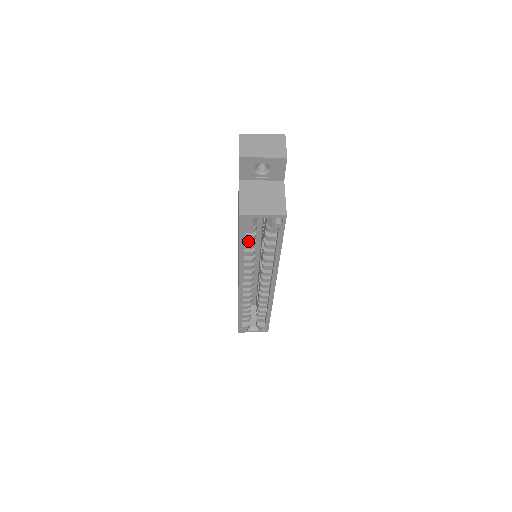
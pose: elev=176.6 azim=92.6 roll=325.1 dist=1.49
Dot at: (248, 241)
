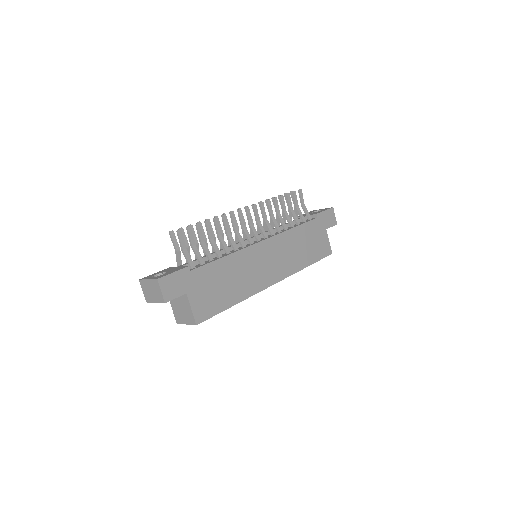
Dot at: occluded
